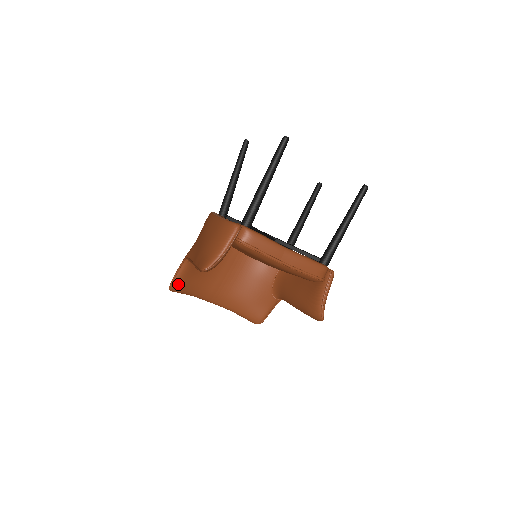
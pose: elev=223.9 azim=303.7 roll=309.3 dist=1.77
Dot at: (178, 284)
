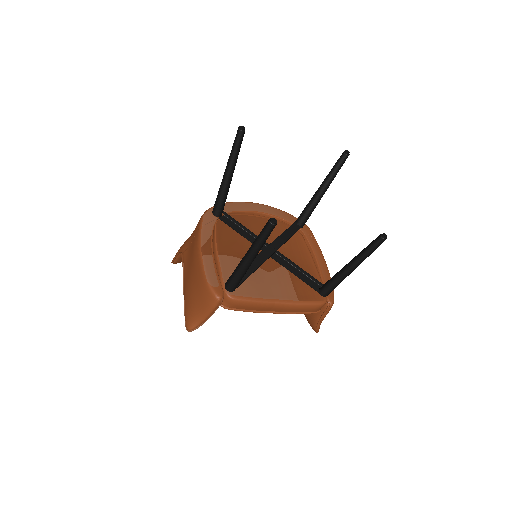
Dot at: (180, 261)
